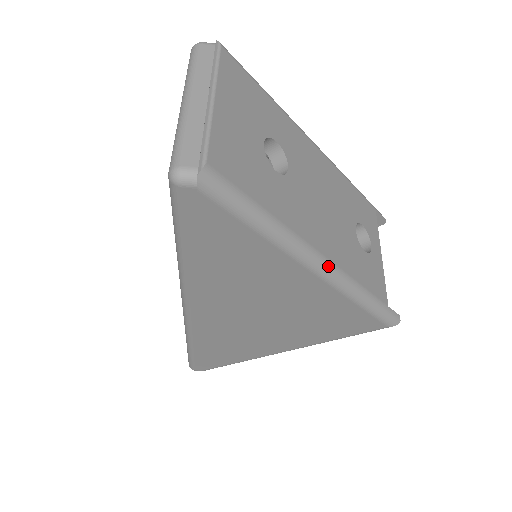
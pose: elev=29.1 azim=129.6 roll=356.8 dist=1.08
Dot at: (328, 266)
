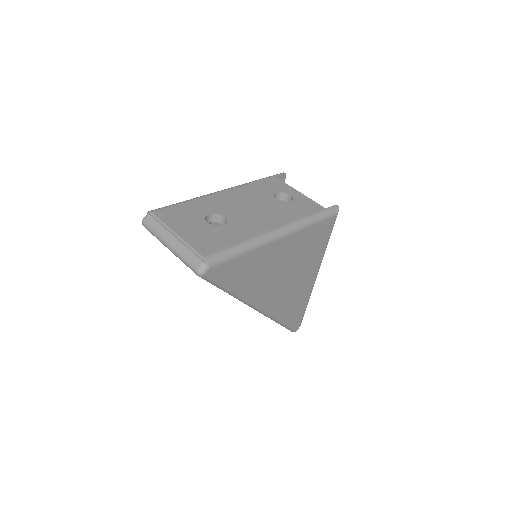
Dot at: (282, 229)
